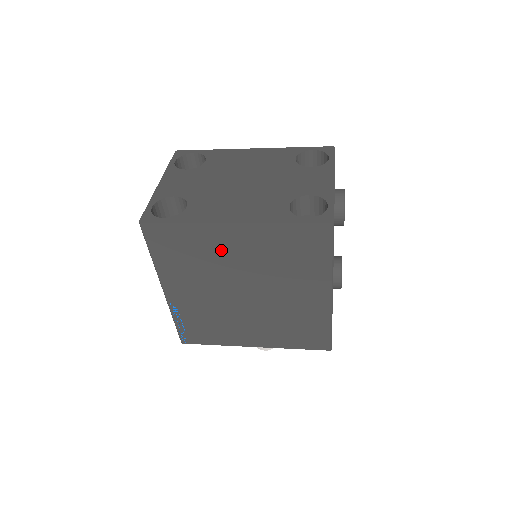
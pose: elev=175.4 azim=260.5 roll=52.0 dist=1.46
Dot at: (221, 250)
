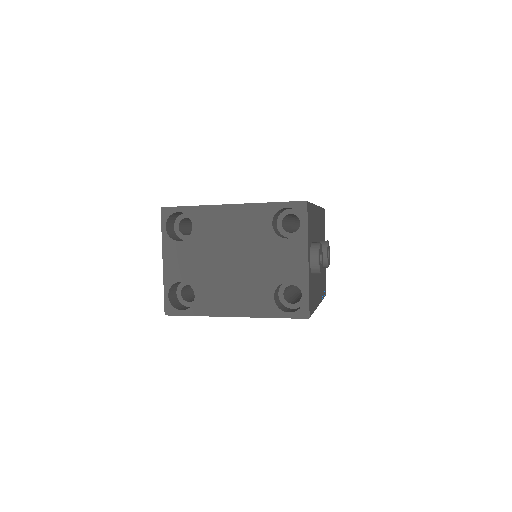
Dot at: occluded
